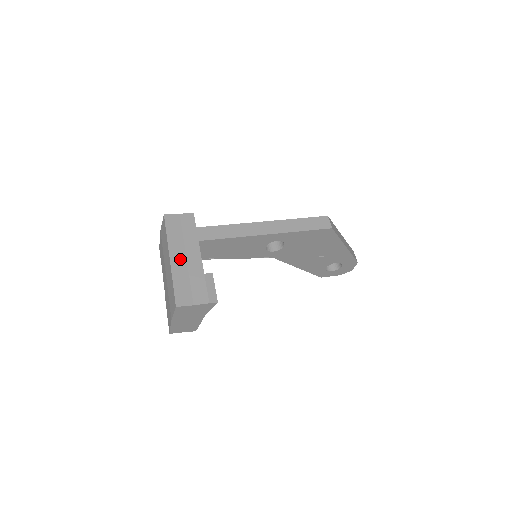
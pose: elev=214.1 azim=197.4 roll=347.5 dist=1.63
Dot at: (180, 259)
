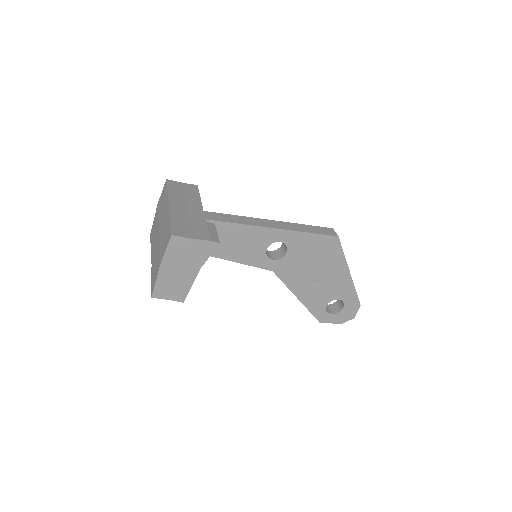
Dot at: (180, 207)
